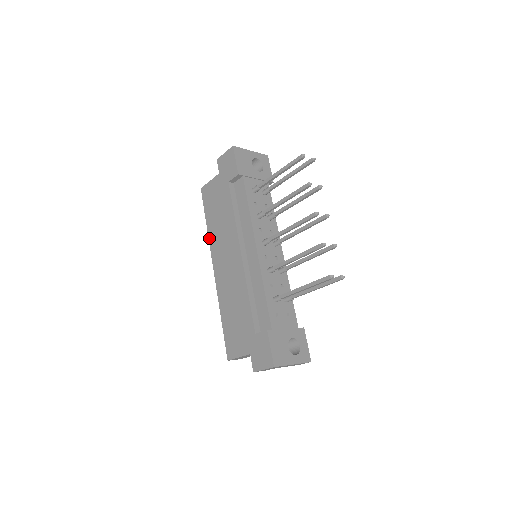
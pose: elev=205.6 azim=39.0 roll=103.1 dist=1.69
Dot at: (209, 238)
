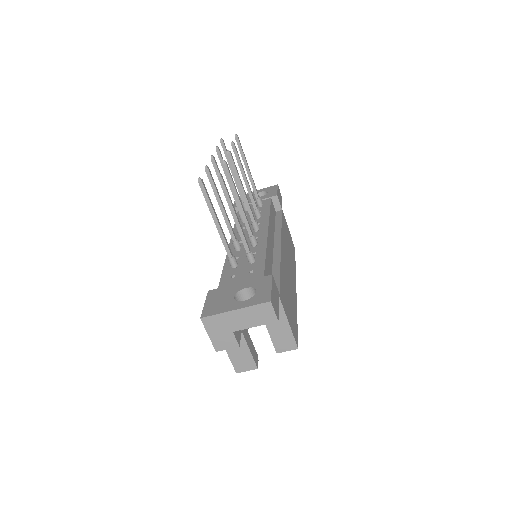
Dot at: occluded
